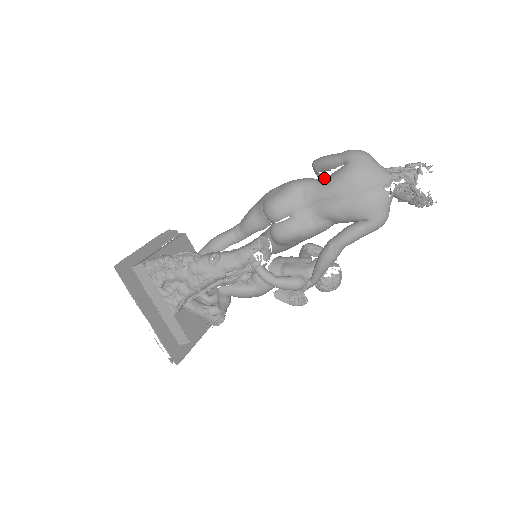
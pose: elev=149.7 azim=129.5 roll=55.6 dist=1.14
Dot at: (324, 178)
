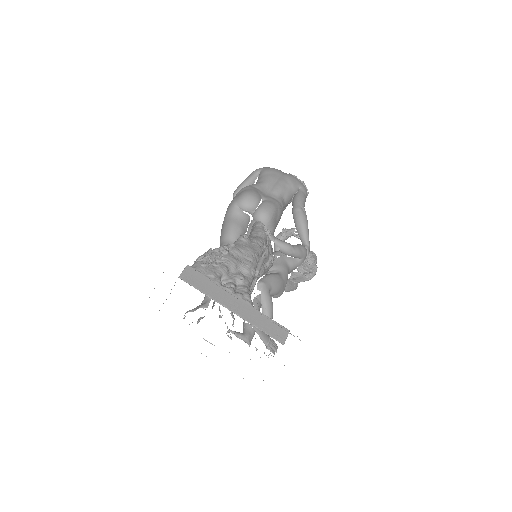
Dot at: occluded
